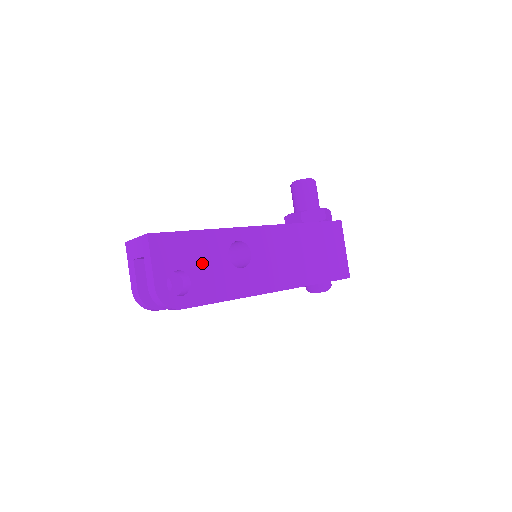
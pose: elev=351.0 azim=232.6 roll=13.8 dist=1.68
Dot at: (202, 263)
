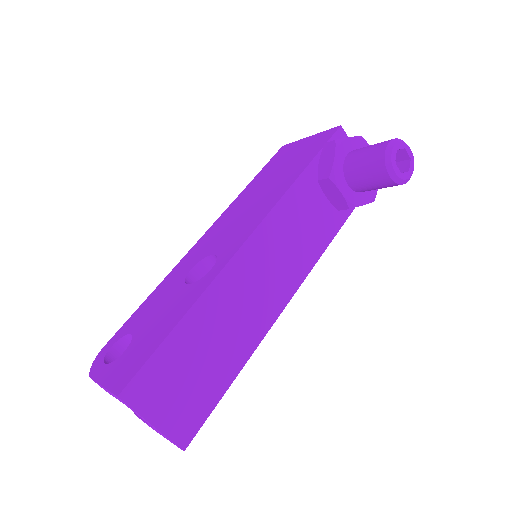
Dot at: occluded
